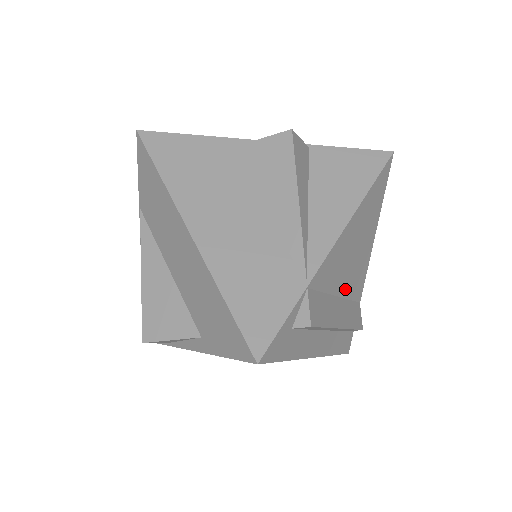
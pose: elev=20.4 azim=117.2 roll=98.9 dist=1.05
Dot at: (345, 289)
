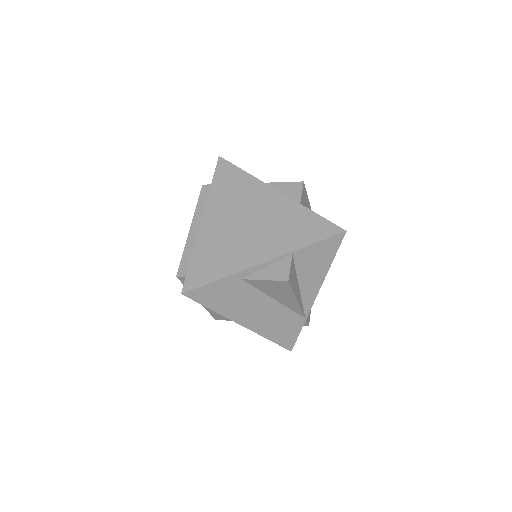
Dot at: occluded
